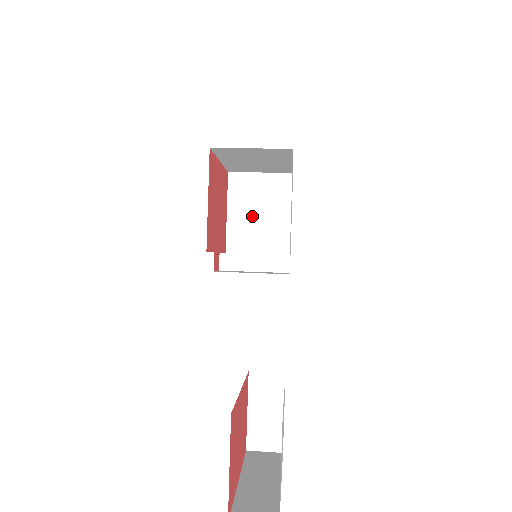
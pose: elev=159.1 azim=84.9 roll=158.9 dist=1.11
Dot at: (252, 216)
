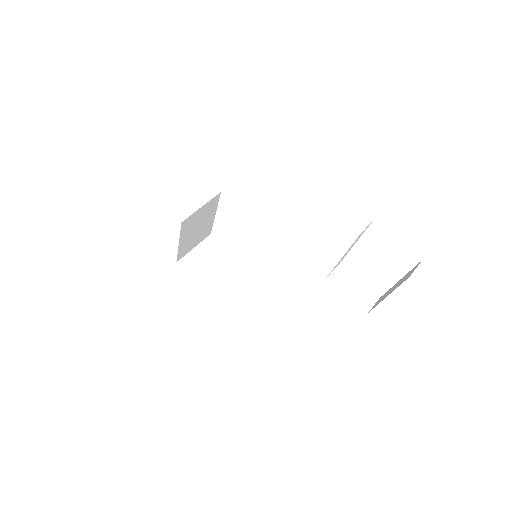
Dot at: (214, 272)
